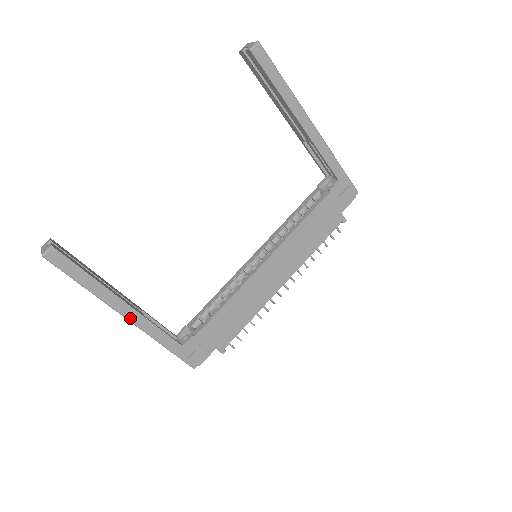
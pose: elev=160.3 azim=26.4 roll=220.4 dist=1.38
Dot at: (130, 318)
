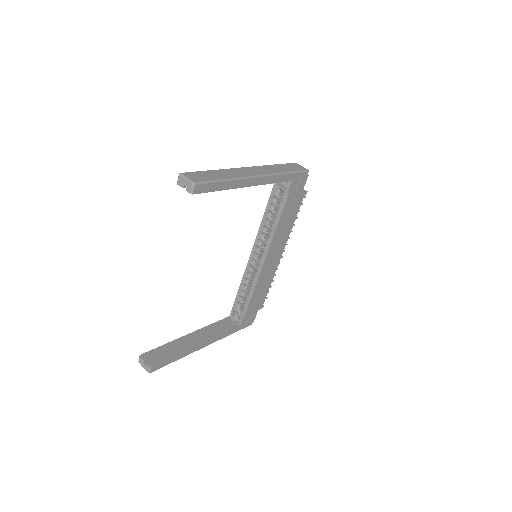
Dot at: (207, 345)
